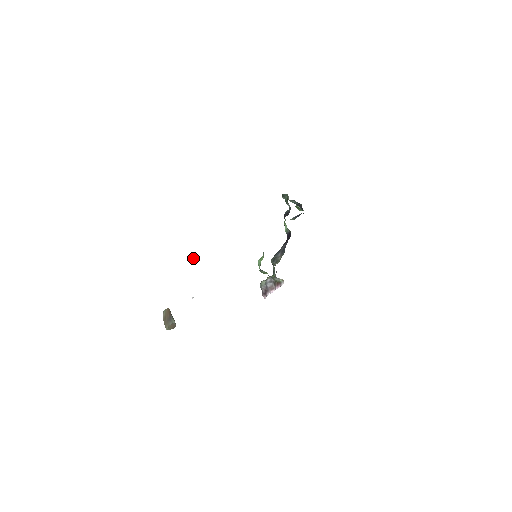
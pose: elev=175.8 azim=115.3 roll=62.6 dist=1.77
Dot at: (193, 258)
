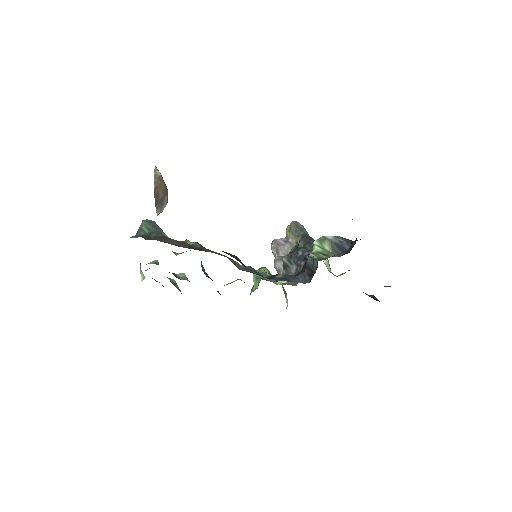
Dot at: (142, 272)
